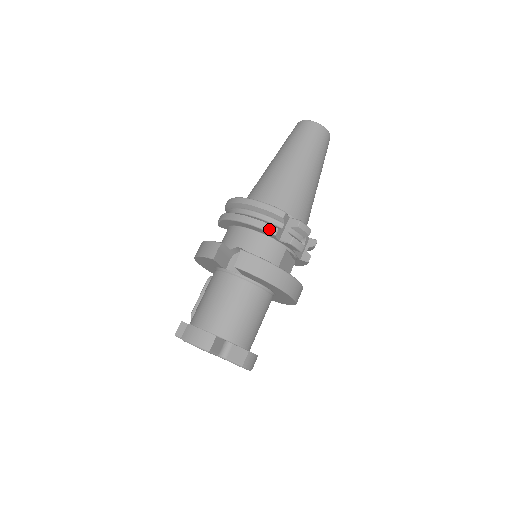
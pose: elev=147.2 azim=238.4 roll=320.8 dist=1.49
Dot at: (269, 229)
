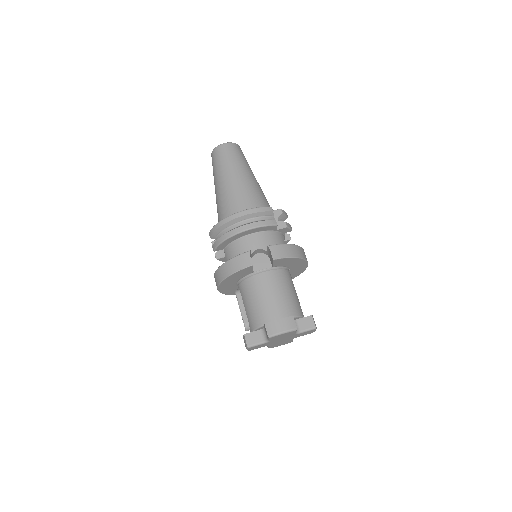
Dot at: (271, 223)
